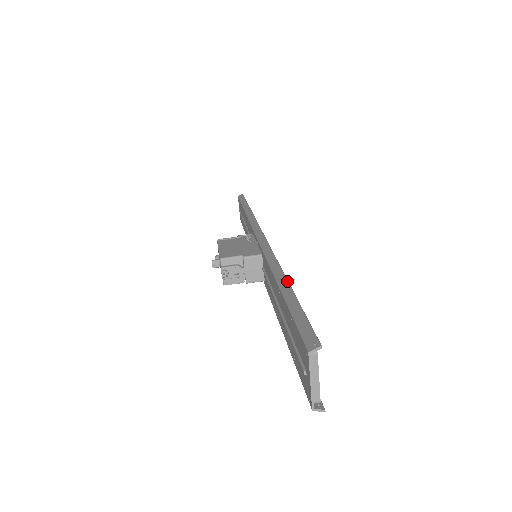
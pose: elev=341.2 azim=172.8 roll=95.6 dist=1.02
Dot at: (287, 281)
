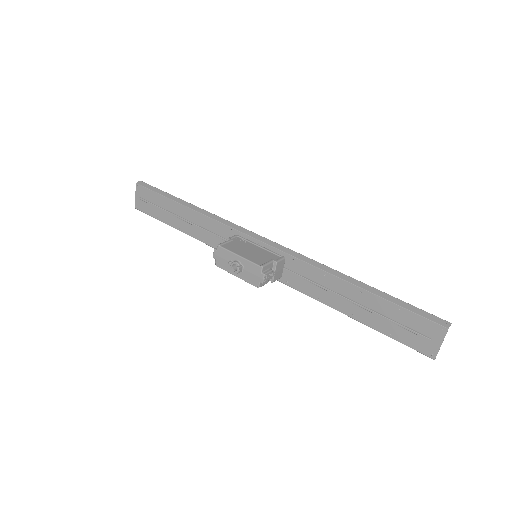
Dot at: (362, 282)
